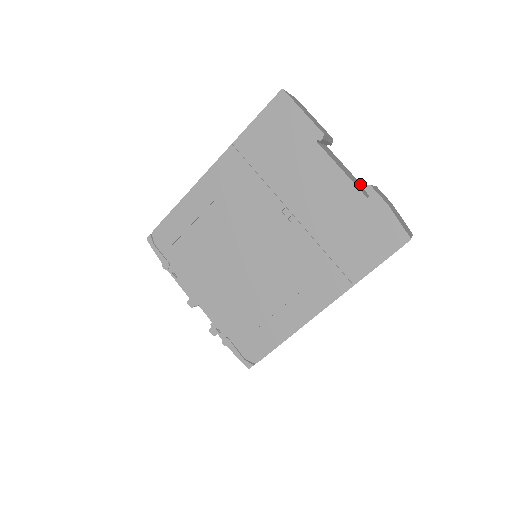
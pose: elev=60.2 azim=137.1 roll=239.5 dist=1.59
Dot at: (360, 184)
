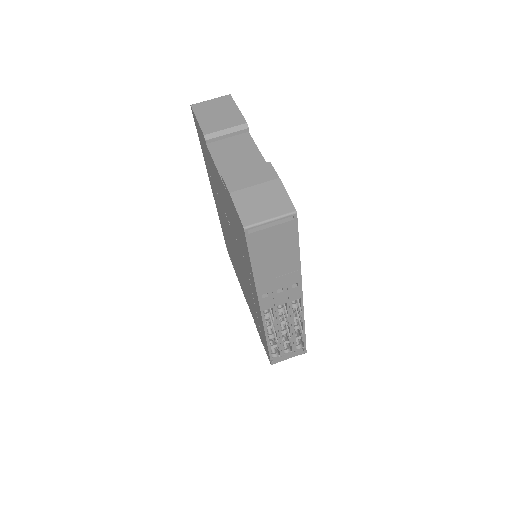
Dot at: occluded
